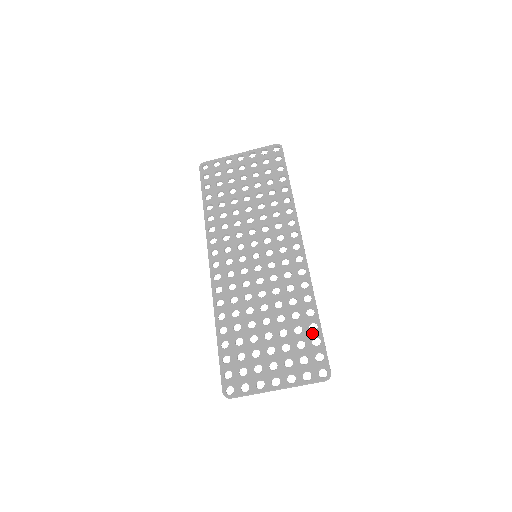
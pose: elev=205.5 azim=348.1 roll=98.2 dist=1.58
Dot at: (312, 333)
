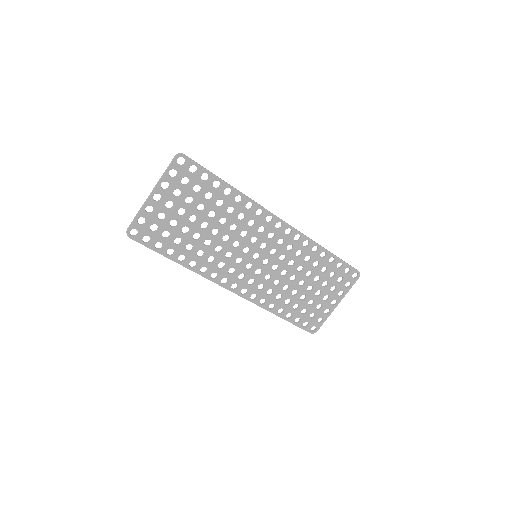
Dot at: (334, 264)
